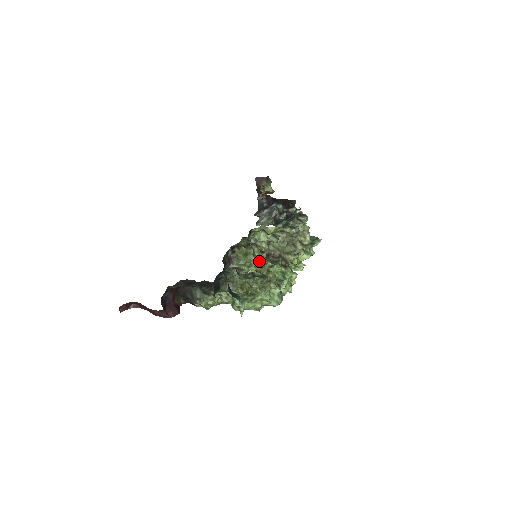
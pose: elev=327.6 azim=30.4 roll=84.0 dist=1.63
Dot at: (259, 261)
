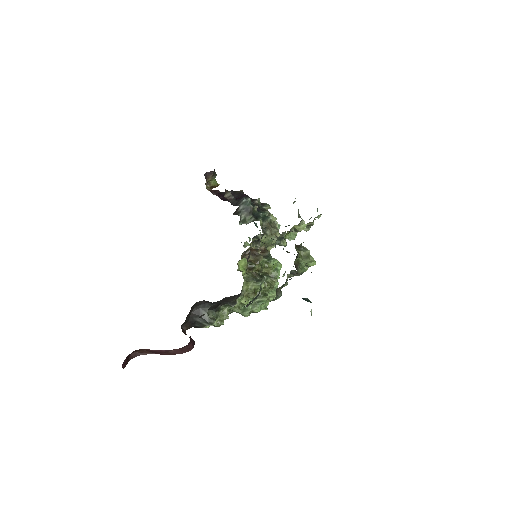
Dot at: (314, 260)
